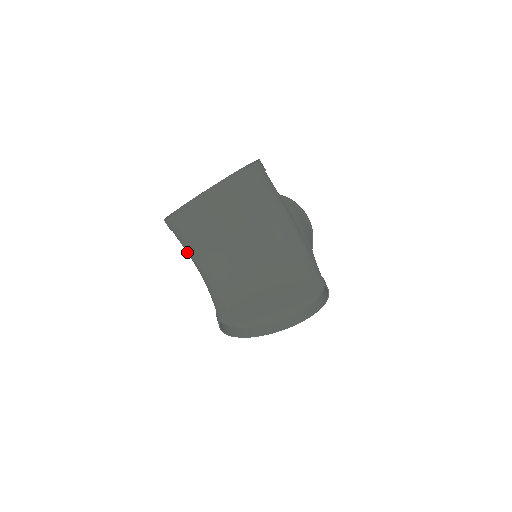
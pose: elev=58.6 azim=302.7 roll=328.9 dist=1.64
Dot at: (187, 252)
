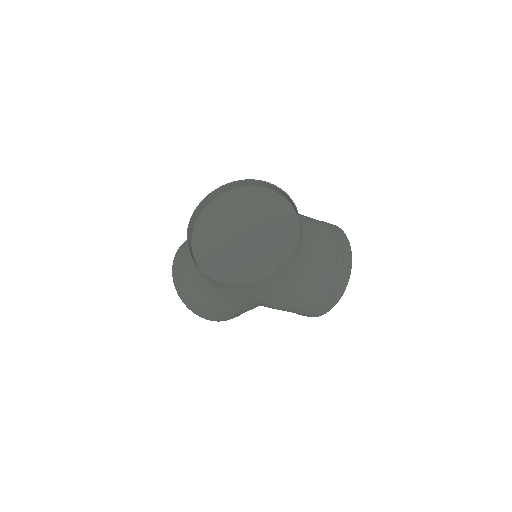
Dot at: (207, 302)
